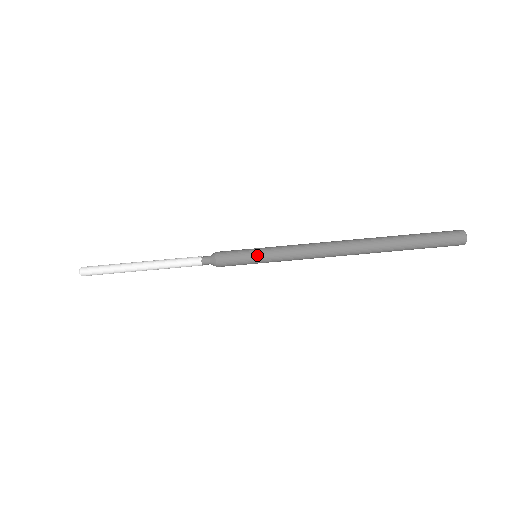
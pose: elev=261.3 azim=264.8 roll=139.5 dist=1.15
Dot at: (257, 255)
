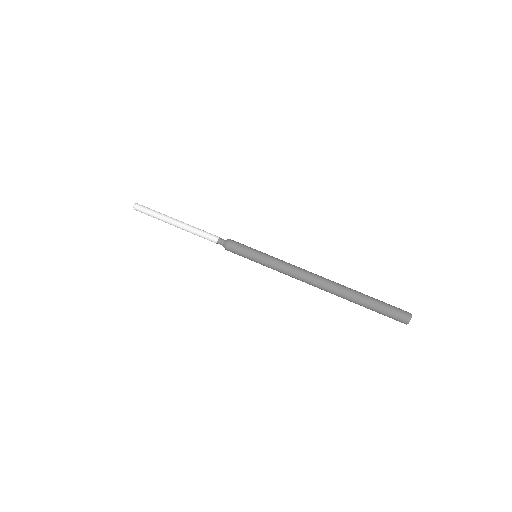
Dot at: (256, 258)
